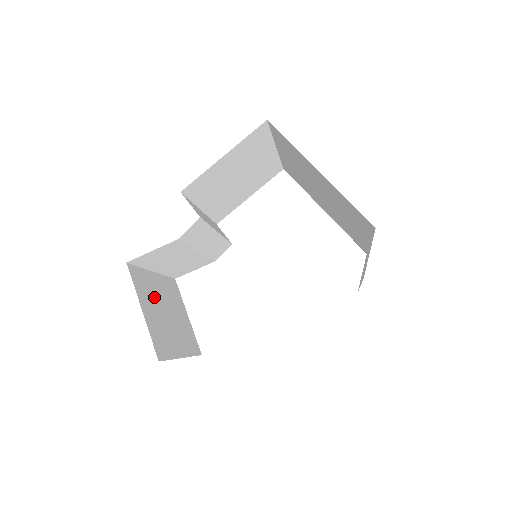
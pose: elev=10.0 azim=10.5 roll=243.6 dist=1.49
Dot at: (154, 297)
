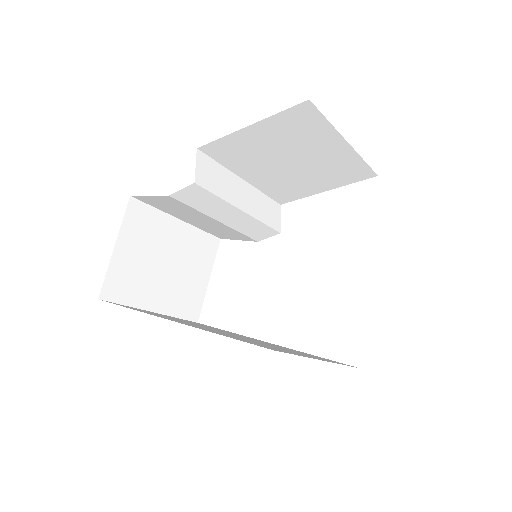
Dot at: (154, 242)
